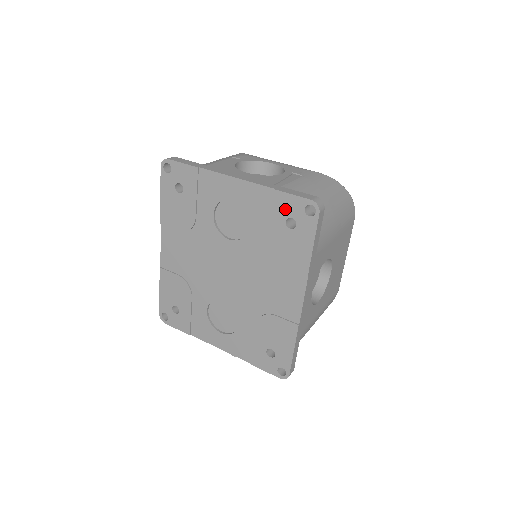
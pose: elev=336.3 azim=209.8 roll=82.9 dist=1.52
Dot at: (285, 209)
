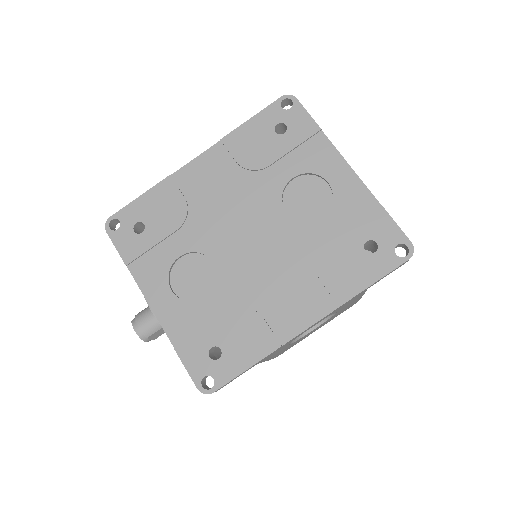
Dot at: (377, 230)
